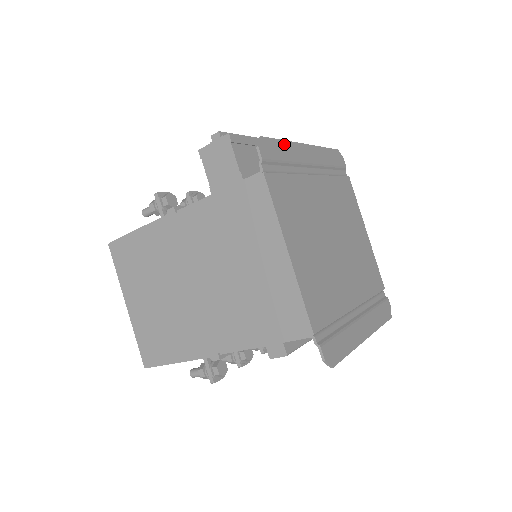
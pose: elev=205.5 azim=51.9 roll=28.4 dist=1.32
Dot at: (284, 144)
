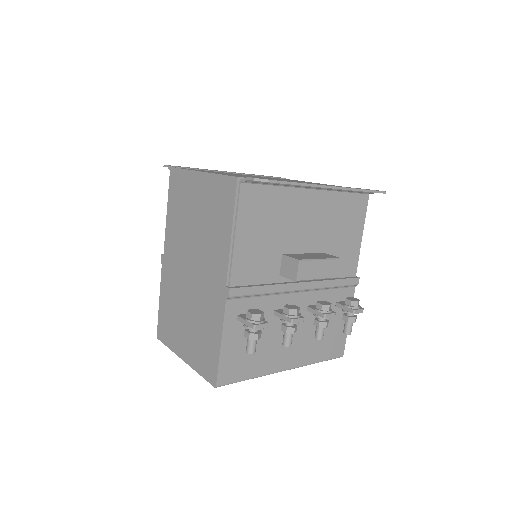
Dot at: occluded
